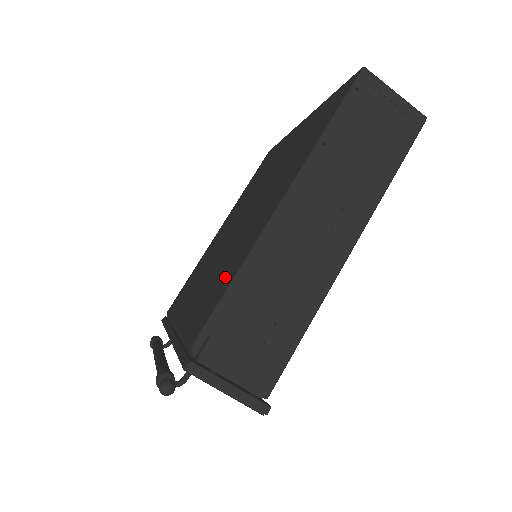
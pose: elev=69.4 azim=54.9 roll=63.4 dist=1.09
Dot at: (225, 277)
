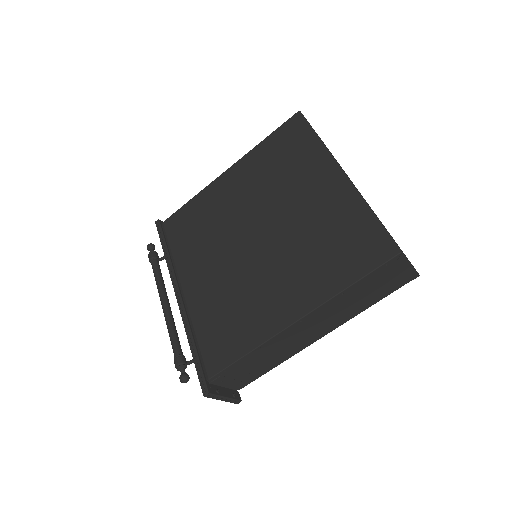
Dot at: (239, 332)
